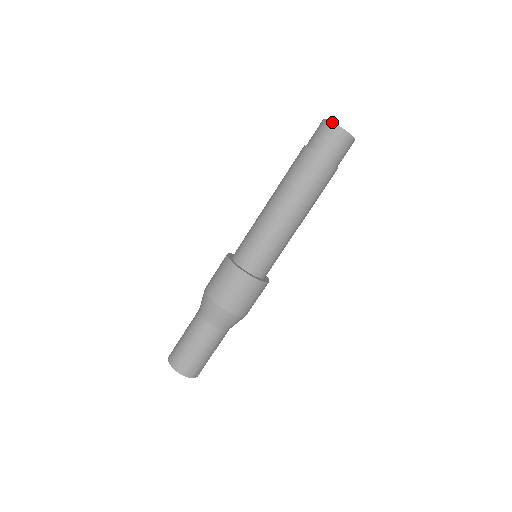
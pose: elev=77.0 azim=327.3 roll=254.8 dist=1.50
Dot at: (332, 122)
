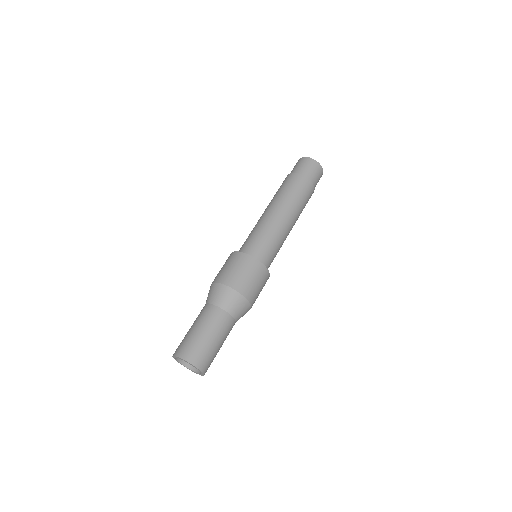
Dot at: (308, 157)
